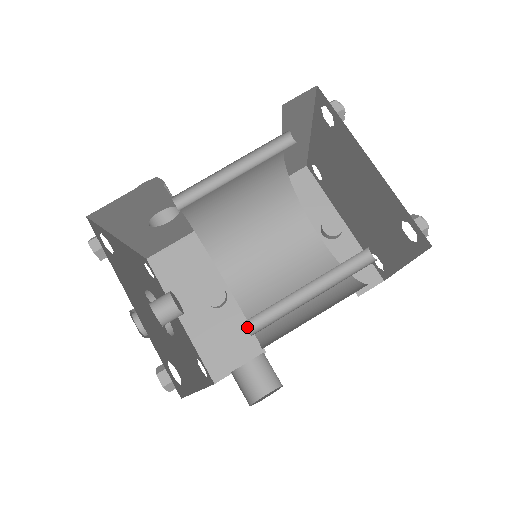
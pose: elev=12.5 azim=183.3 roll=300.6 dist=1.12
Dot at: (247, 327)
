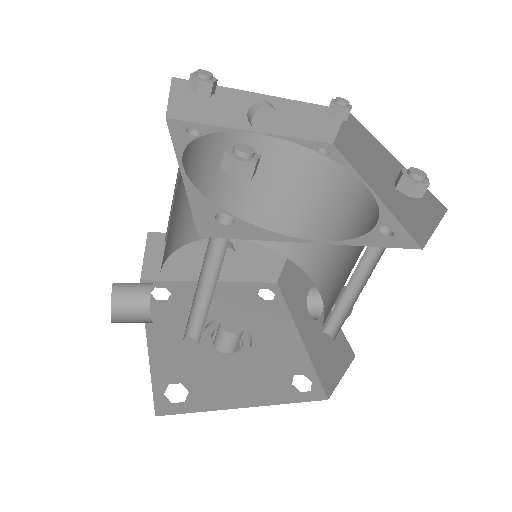
Dot at: occluded
